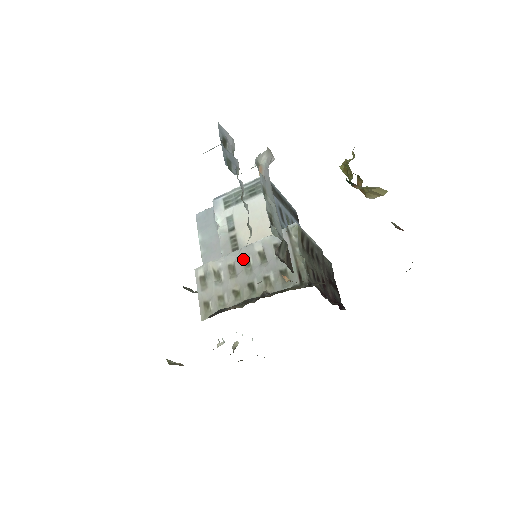
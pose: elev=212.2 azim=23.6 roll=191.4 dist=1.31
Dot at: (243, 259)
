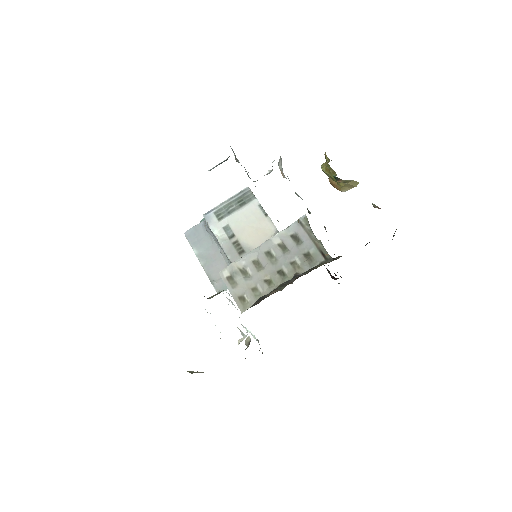
Dot at: (265, 253)
